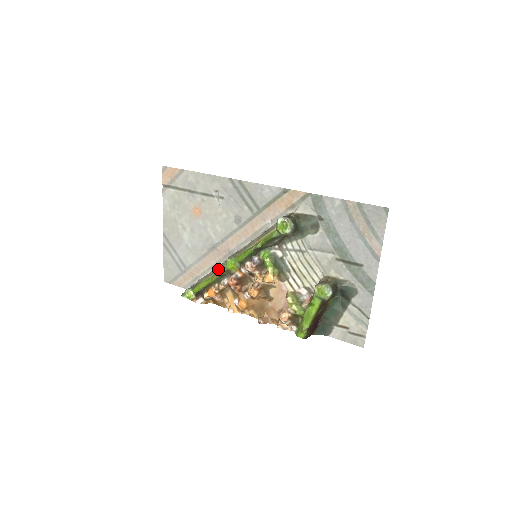
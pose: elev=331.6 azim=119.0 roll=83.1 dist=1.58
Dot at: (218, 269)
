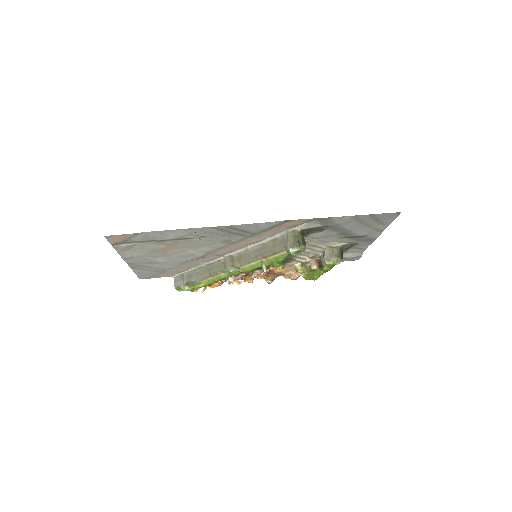
Dot at: (218, 275)
